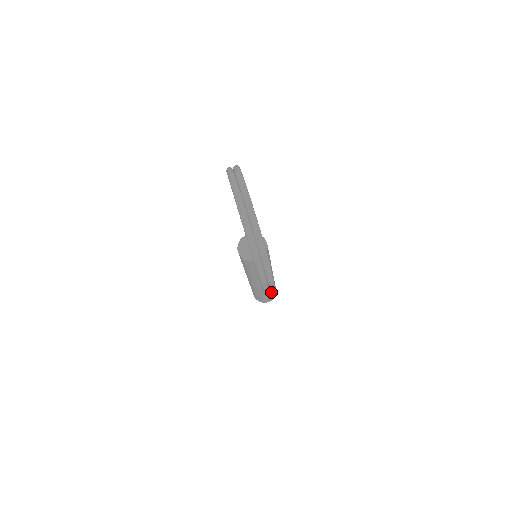
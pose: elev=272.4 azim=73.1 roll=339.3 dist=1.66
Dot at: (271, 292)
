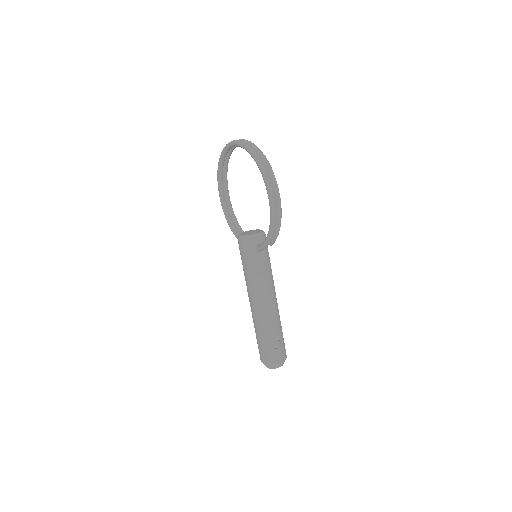
Dot at: (280, 336)
